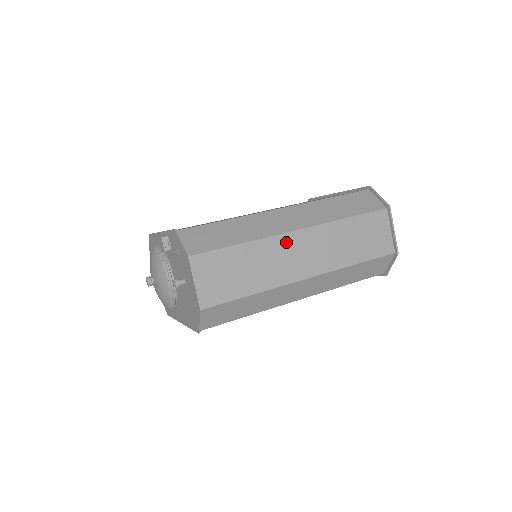
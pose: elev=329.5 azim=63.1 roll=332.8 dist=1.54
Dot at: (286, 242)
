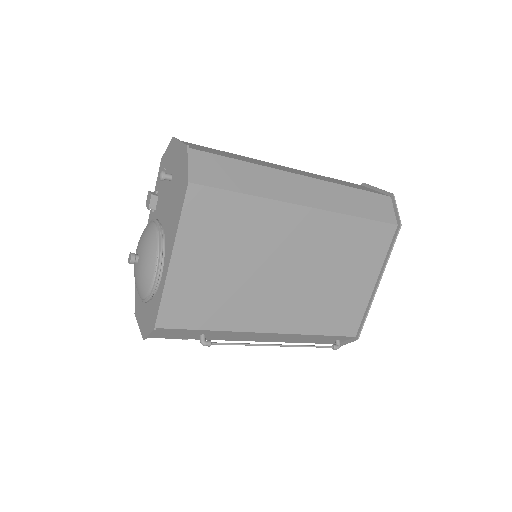
Dot at: occluded
